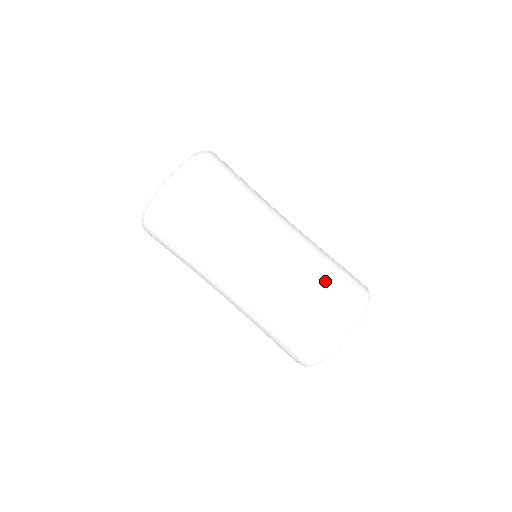
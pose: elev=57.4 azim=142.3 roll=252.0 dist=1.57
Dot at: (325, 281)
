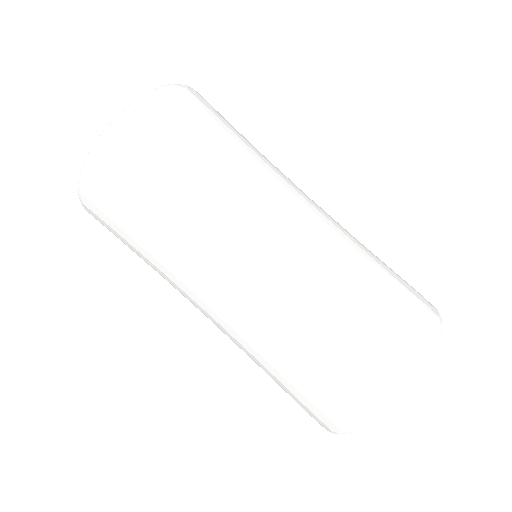
Dot at: (383, 269)
